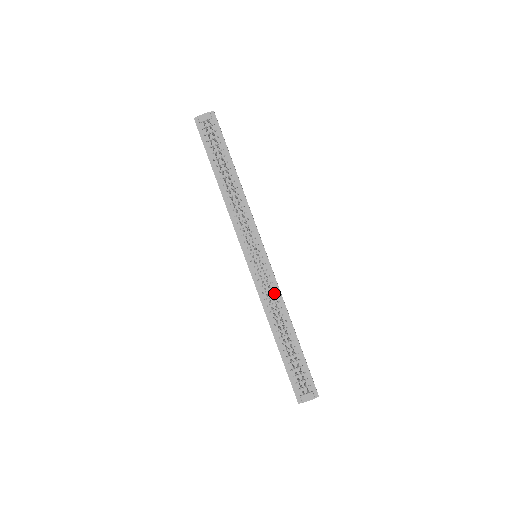
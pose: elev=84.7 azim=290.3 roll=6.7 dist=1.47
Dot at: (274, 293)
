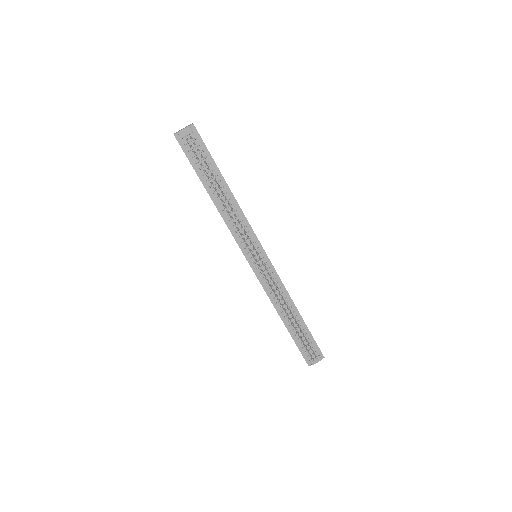
Dot at: (278, 286)
